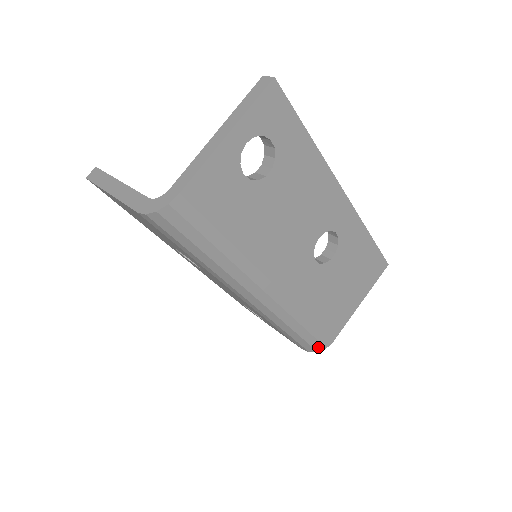
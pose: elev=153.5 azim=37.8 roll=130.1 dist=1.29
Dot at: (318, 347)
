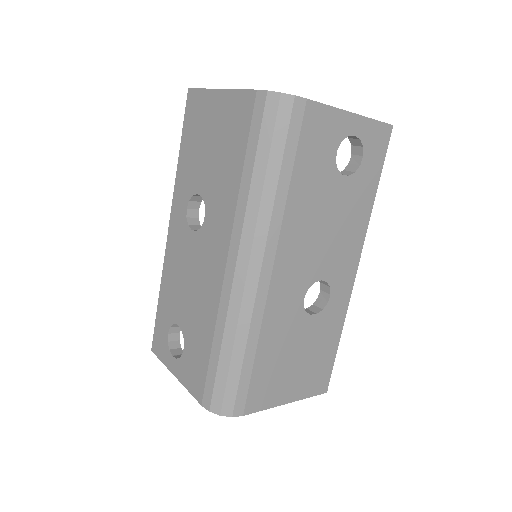
Dot at: (227, 406)
